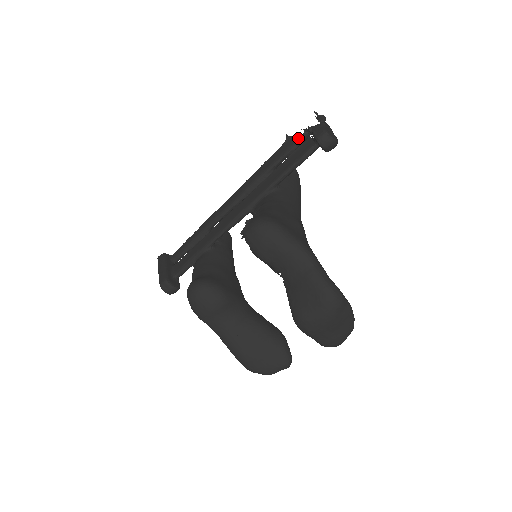
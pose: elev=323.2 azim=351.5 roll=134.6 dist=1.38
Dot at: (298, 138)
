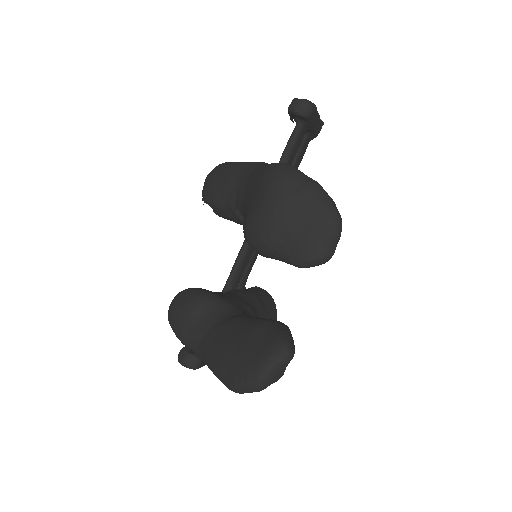
Dot at: occluded
